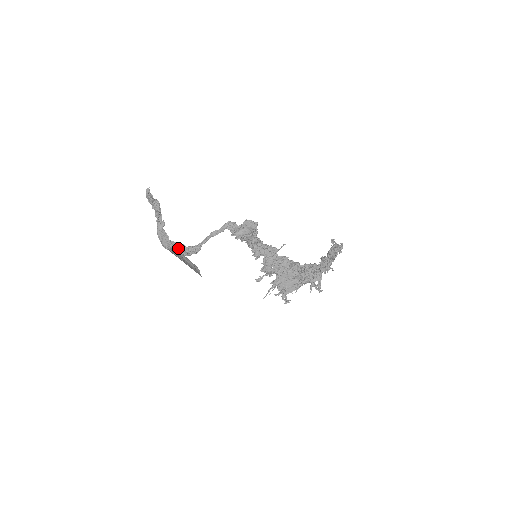
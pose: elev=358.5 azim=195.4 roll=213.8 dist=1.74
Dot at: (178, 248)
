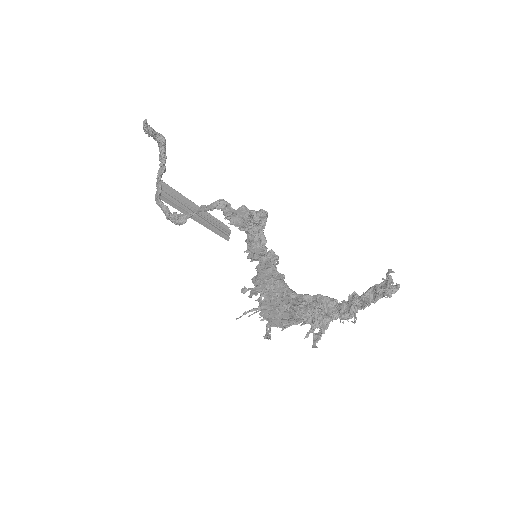
Dot at: (162, 210)
